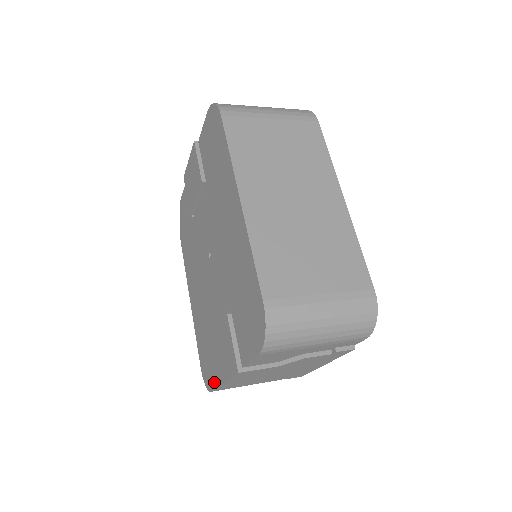
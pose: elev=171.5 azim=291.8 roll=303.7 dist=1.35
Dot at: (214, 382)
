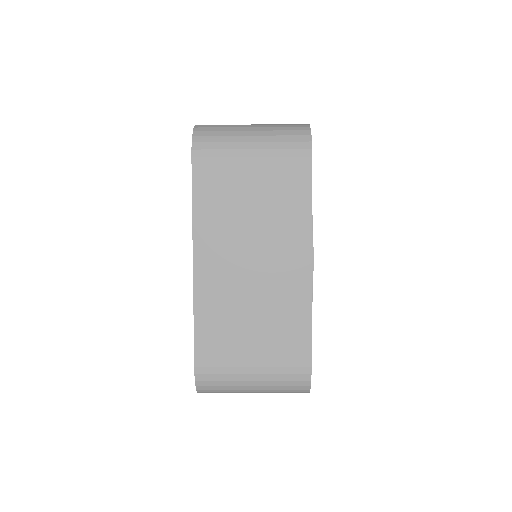
Dot at: occluded
